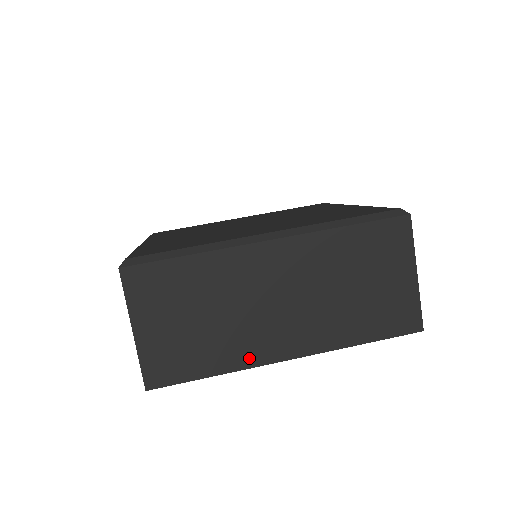
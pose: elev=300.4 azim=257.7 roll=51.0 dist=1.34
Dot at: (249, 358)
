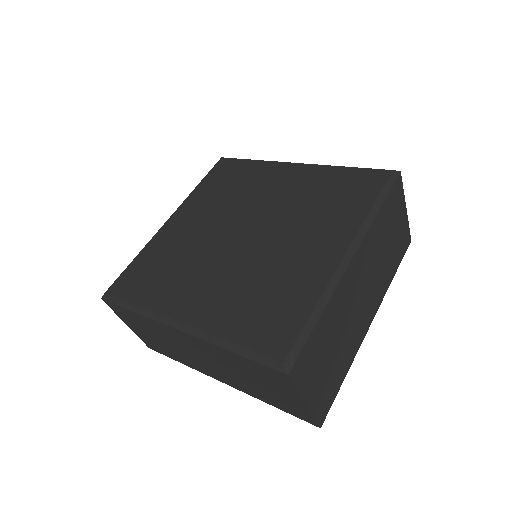
Dot at: (357, 345)
